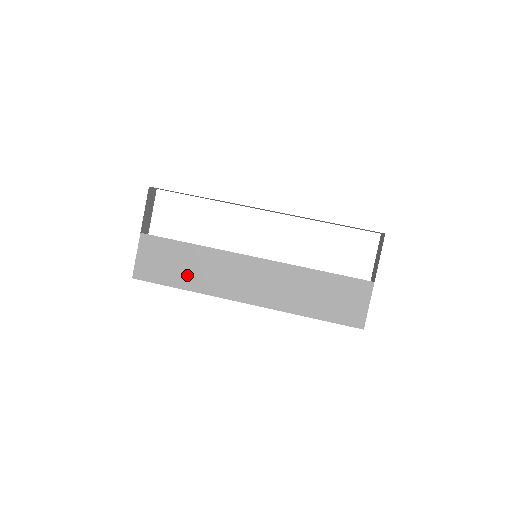
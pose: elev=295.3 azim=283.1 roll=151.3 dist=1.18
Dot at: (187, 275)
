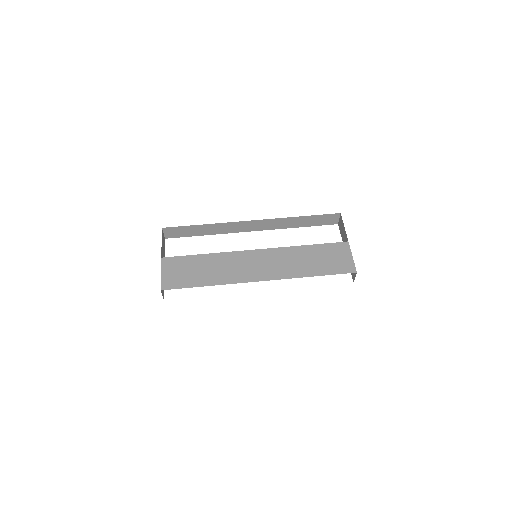
Dot at: (207, 275)
